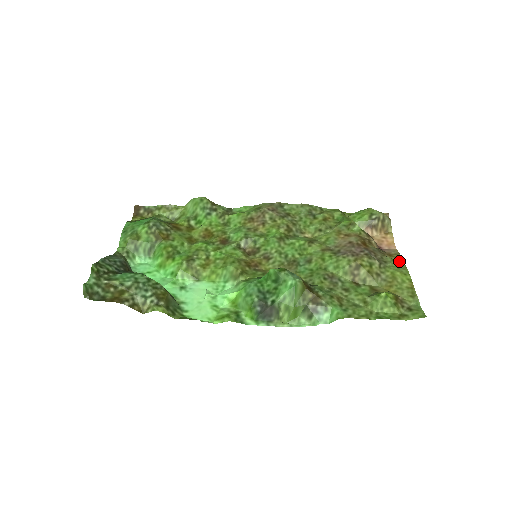
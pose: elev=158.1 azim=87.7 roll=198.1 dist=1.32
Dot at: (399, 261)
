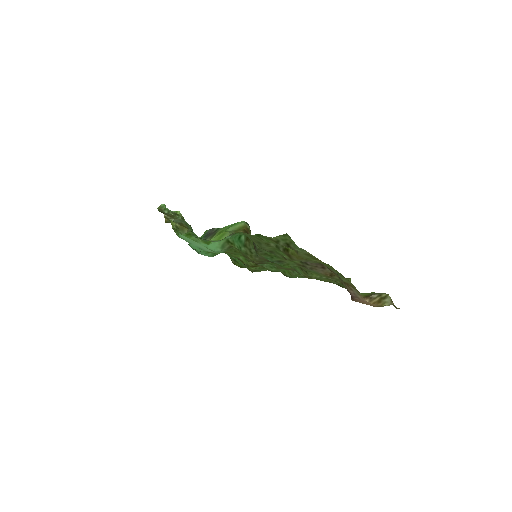
Dot at: (344, 279)
